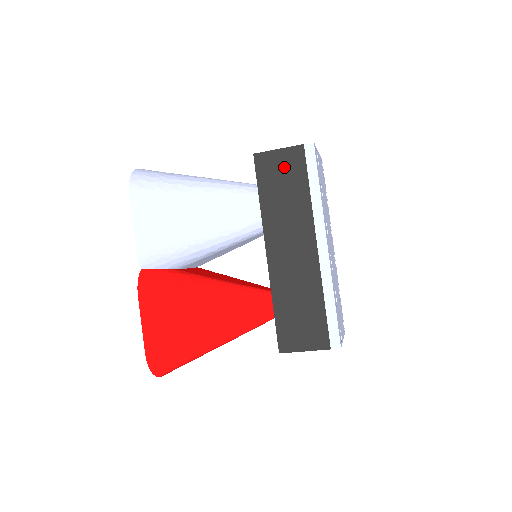
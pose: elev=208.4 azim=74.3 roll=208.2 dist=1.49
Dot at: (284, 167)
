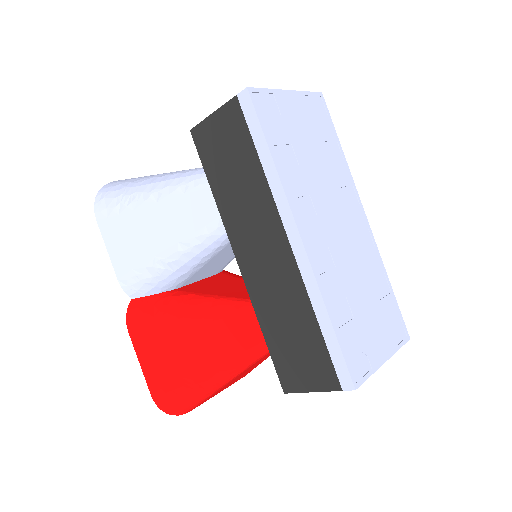
Dot at: (224, 137)
